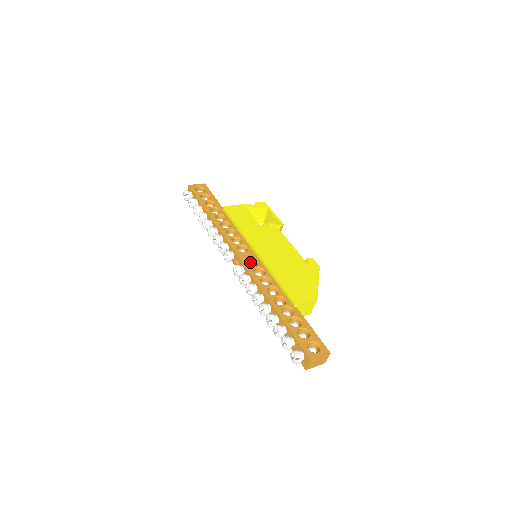
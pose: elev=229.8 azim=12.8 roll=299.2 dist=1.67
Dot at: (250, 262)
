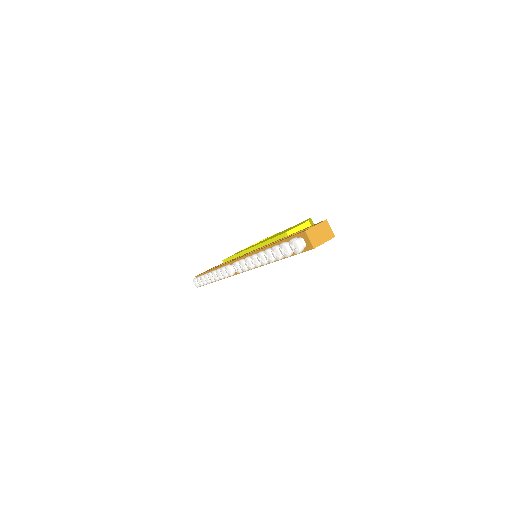
Dot at: occluded
